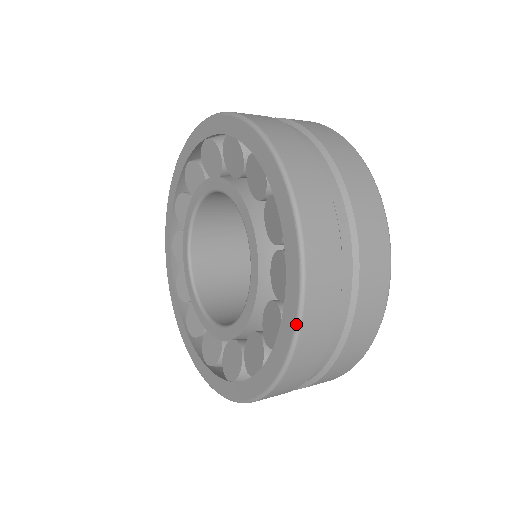
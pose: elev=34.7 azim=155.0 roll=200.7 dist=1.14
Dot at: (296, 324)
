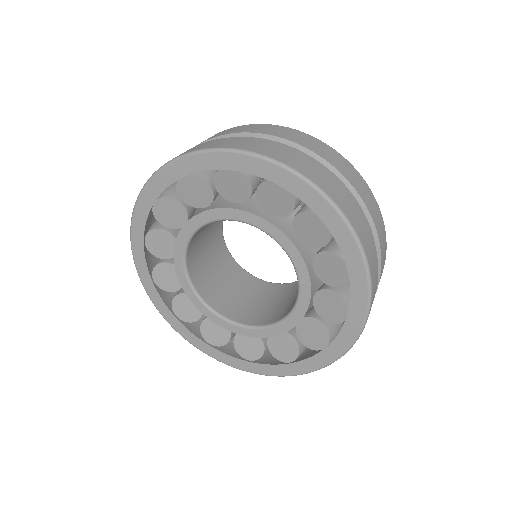
Dot at: (316, 370)
